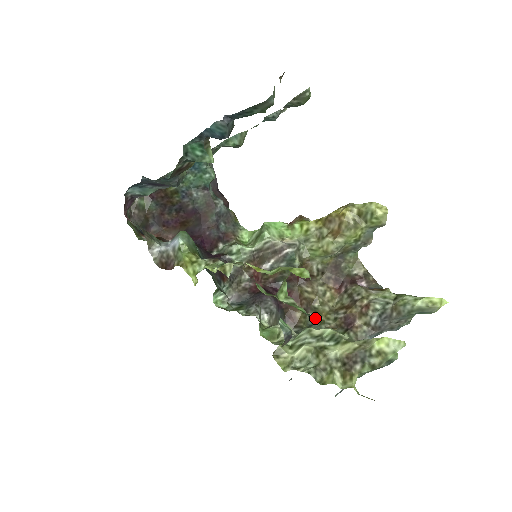
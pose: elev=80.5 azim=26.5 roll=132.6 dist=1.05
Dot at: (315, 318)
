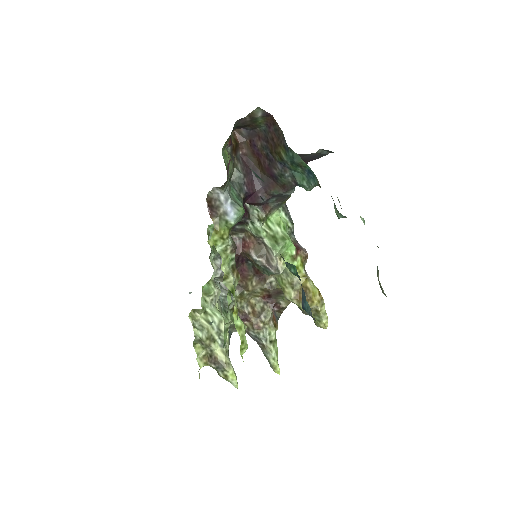
Dot at: (236, 296)
